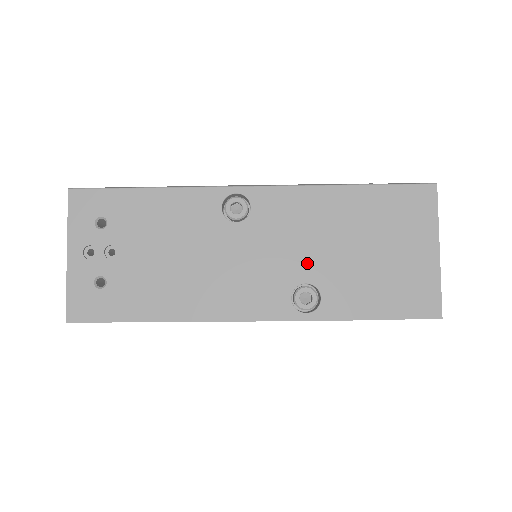
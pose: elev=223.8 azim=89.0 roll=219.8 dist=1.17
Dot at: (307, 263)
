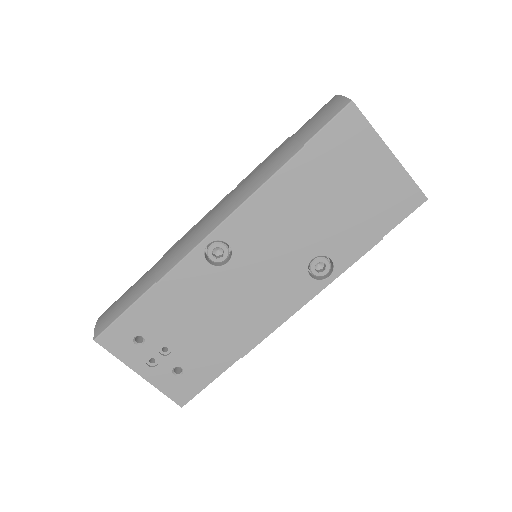
Dot at: (302, 246)
